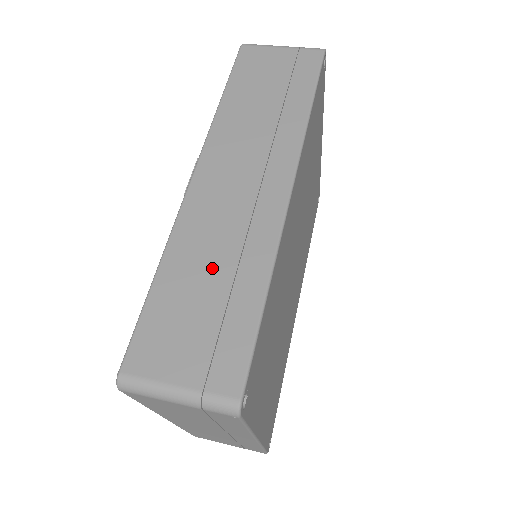
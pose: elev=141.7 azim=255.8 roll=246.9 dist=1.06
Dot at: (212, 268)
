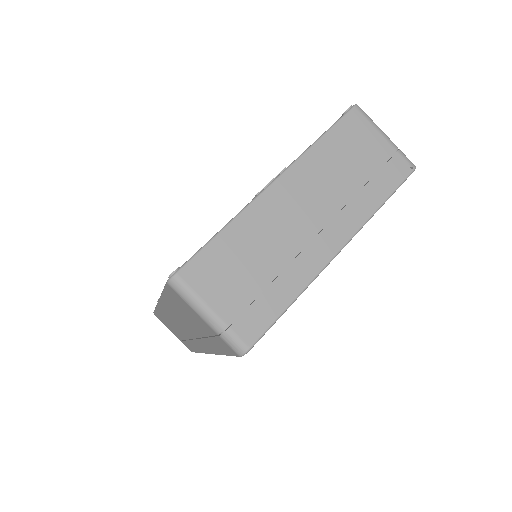
Dot at: (176, 330)
